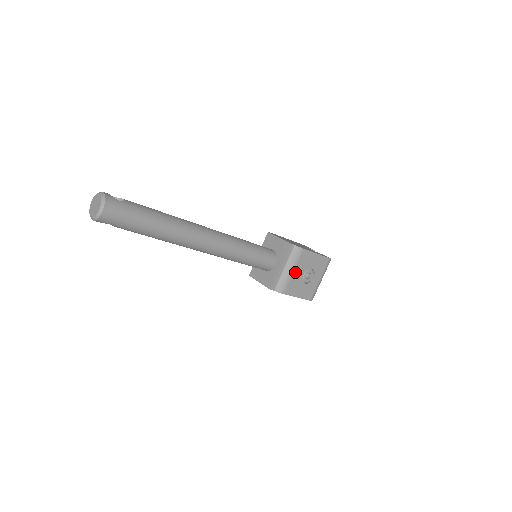
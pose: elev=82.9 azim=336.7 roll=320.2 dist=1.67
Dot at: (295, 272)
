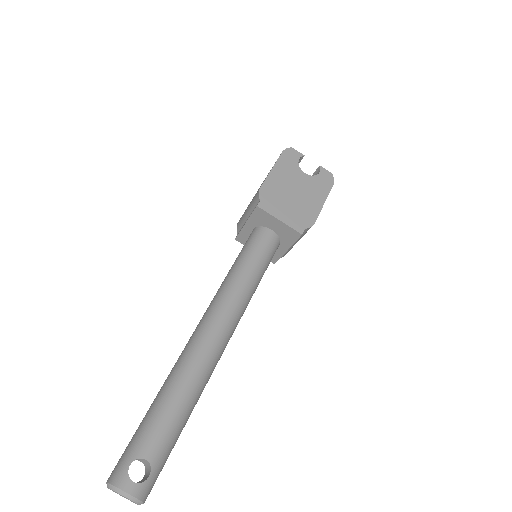
Dot at: occluded
